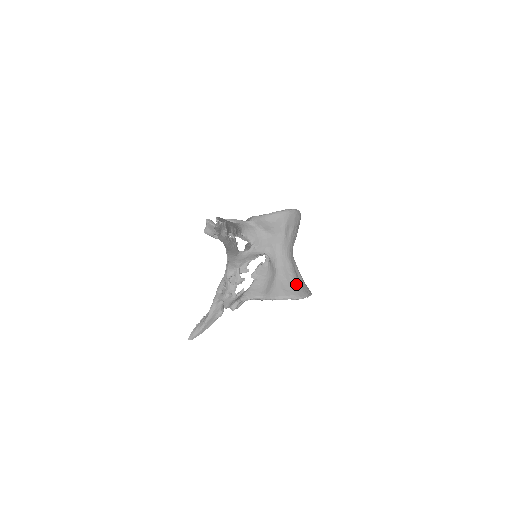
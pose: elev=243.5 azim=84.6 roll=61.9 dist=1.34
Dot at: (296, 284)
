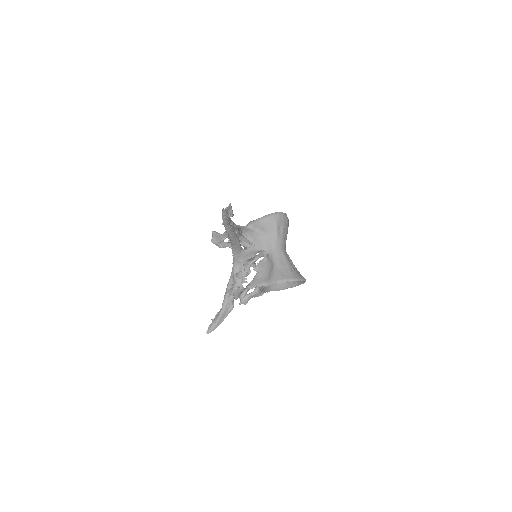
Dot at: (292, 270)
